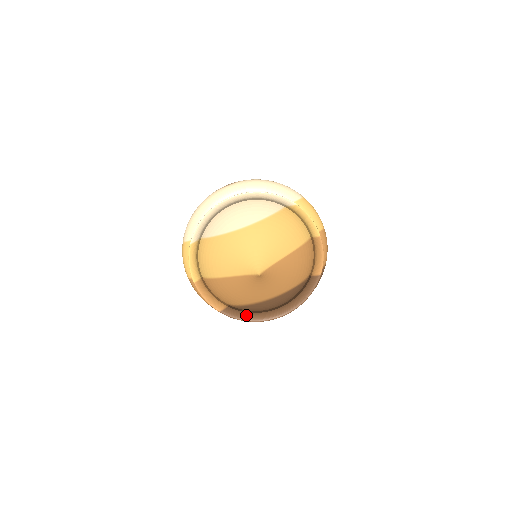
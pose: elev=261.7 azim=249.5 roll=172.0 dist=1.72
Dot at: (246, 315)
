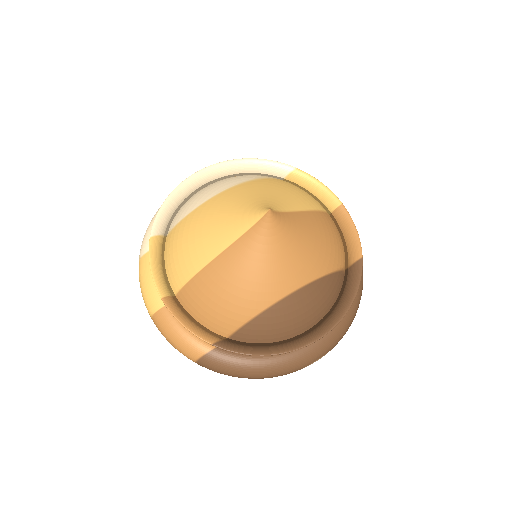
Dot at: (261, 347)
